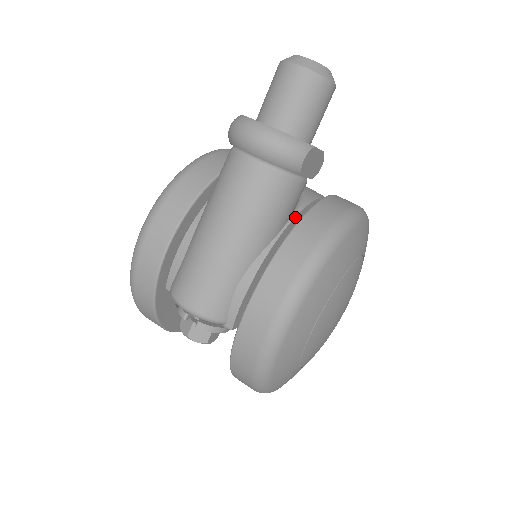
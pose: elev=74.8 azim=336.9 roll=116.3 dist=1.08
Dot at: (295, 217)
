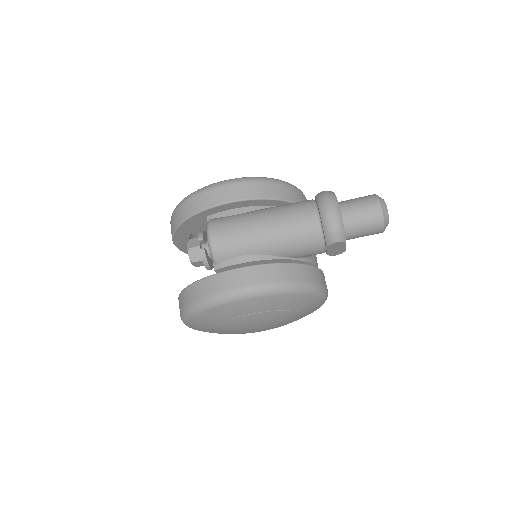
Dot at: (300, 260)
